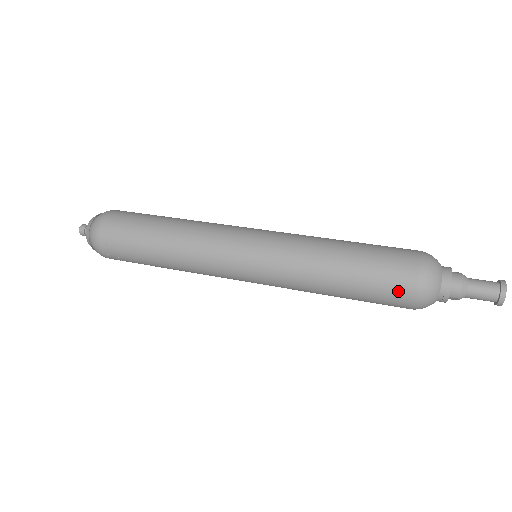
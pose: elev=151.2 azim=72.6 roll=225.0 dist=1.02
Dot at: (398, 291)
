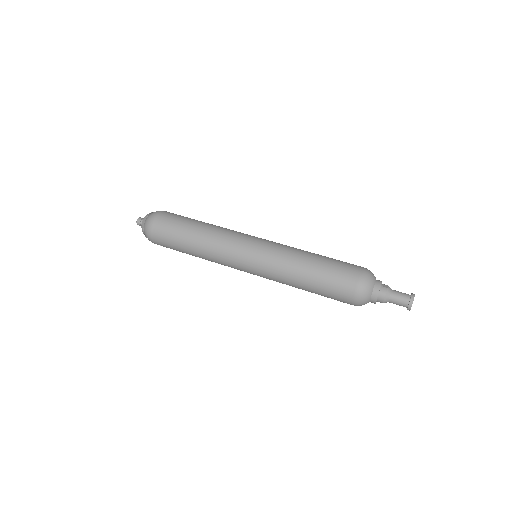
Dot at: (342, 301)
